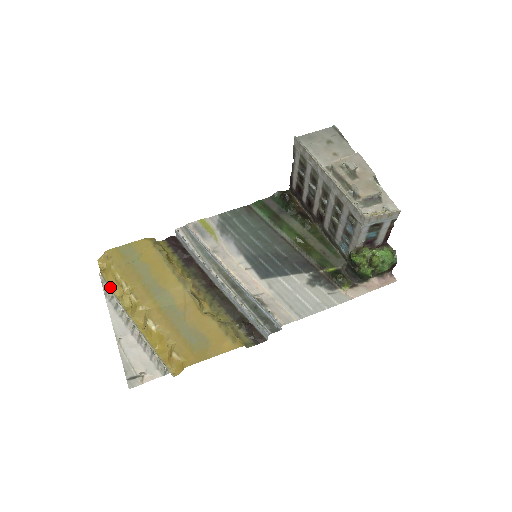
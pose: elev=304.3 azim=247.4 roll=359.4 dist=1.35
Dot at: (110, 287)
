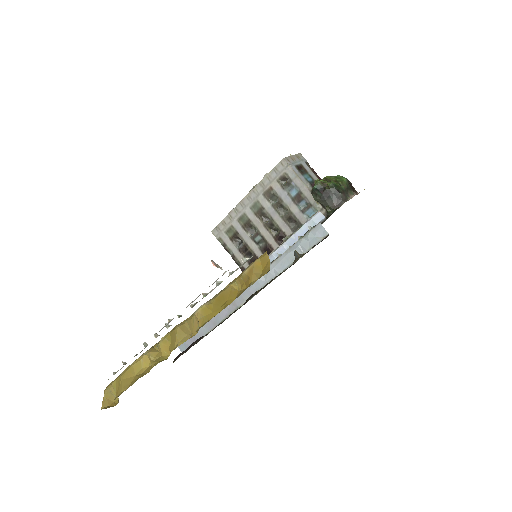
Dot at: (131, 385)
